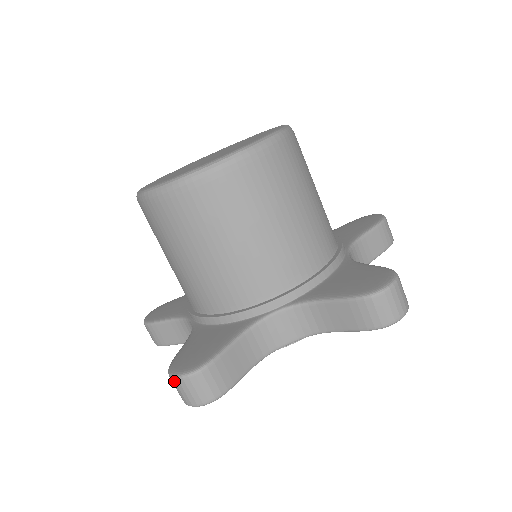
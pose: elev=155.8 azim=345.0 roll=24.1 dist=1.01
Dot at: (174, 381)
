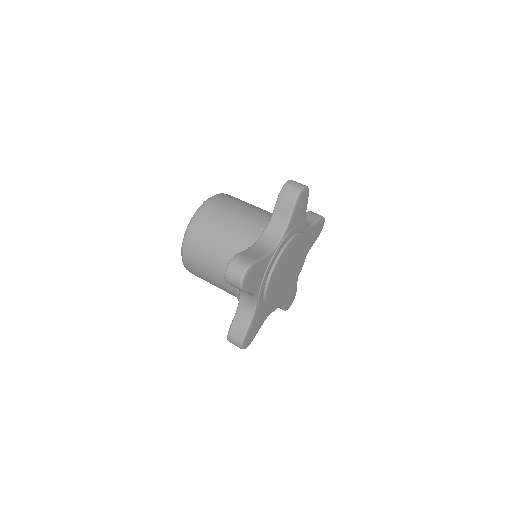
Dot at: (227, 275)
